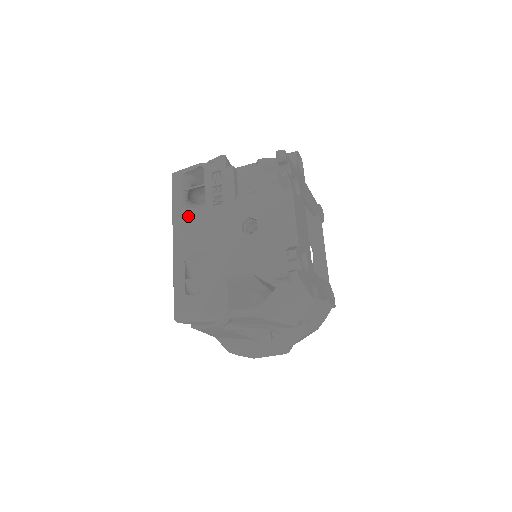
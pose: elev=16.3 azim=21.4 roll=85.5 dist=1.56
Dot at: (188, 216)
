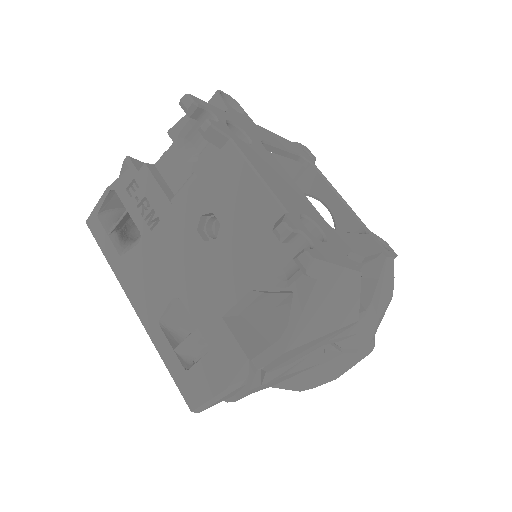
Dot at: (131, 264)
